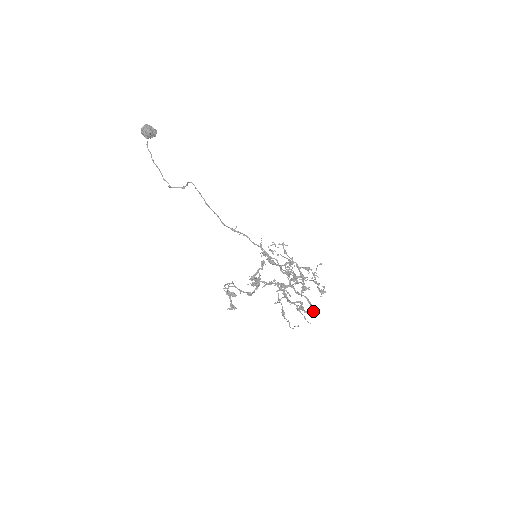
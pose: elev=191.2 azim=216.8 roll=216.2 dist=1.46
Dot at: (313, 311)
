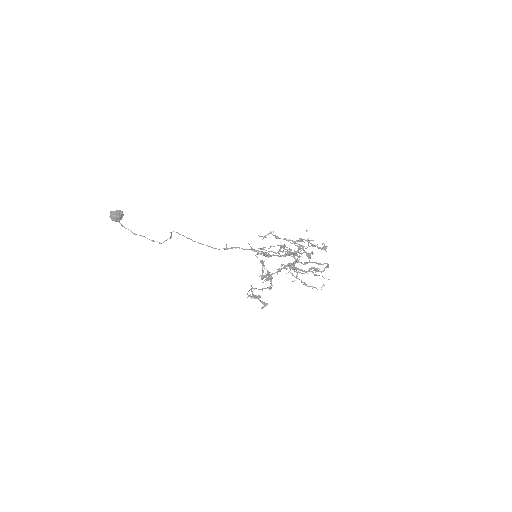
Dot at: occluded
